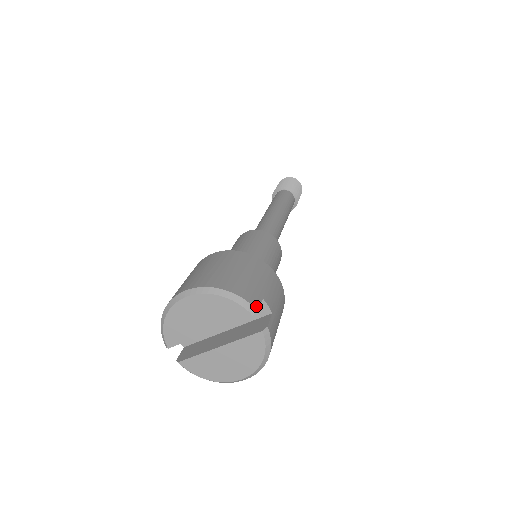
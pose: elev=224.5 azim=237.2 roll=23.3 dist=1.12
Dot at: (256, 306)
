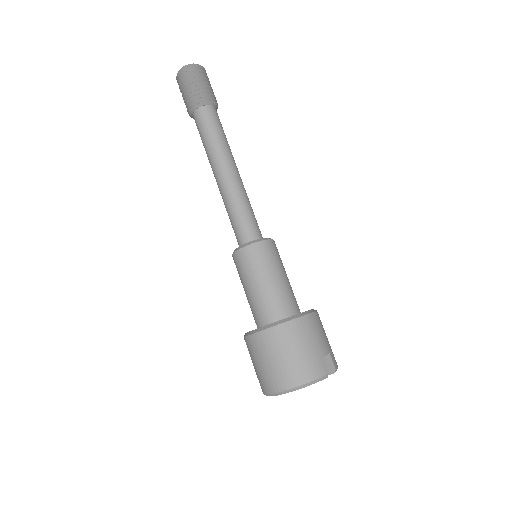
Dot at: (326, 371)
